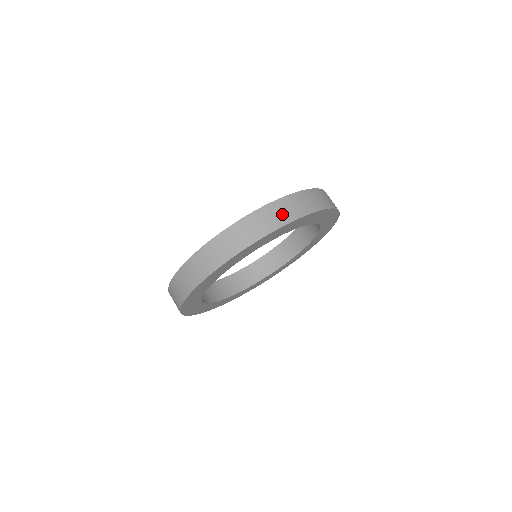
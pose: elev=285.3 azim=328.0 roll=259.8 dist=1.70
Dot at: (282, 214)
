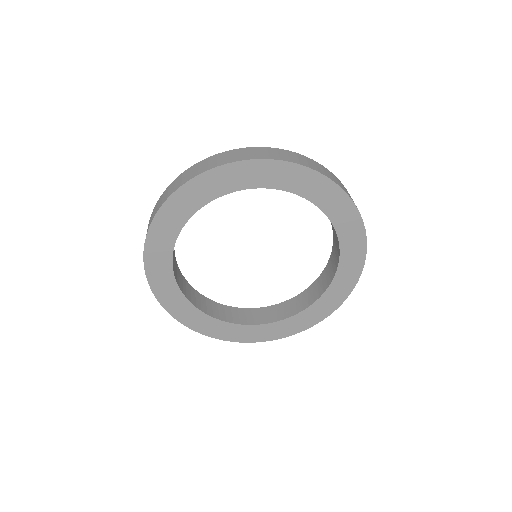
Dot at: (340, 184)
